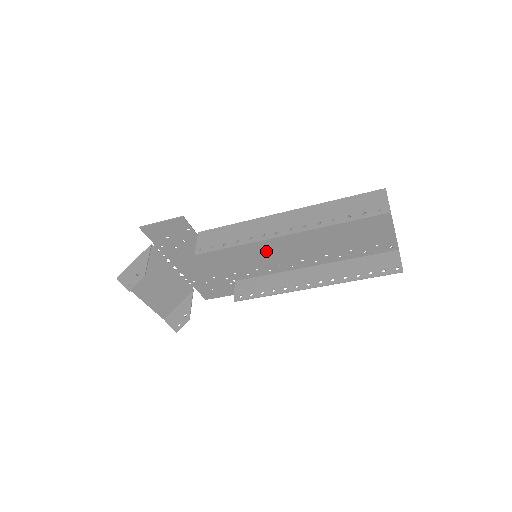
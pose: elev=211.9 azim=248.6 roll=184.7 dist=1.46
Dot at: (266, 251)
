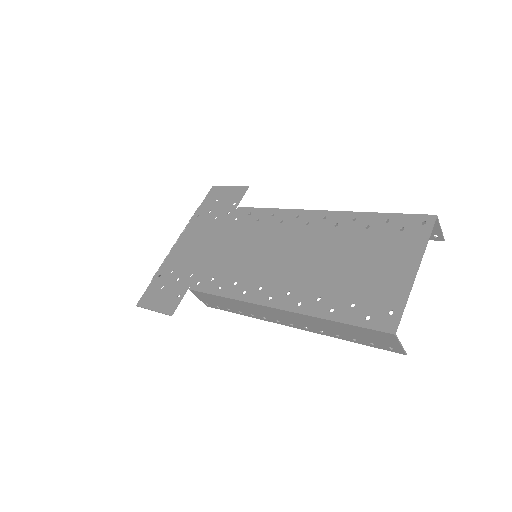
Dot at: (263, 248)
